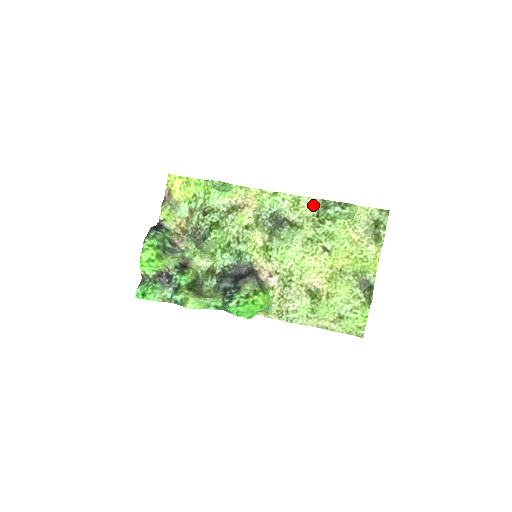
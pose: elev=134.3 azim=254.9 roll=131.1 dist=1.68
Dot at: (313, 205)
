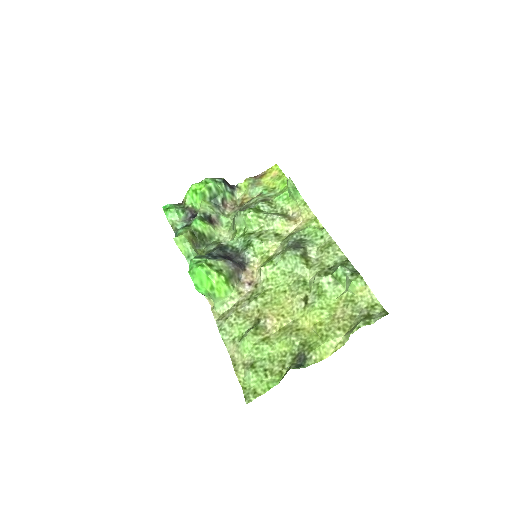
Dot at: (336, 258)
